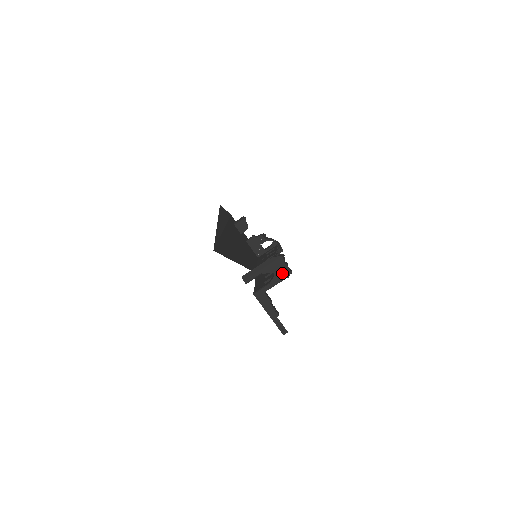
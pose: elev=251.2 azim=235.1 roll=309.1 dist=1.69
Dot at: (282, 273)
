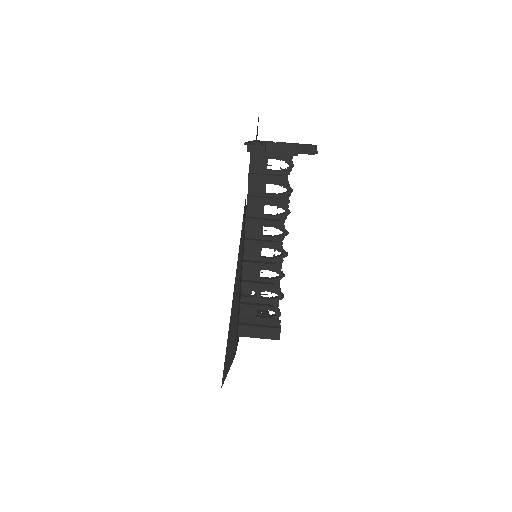
Dot at: occluded
